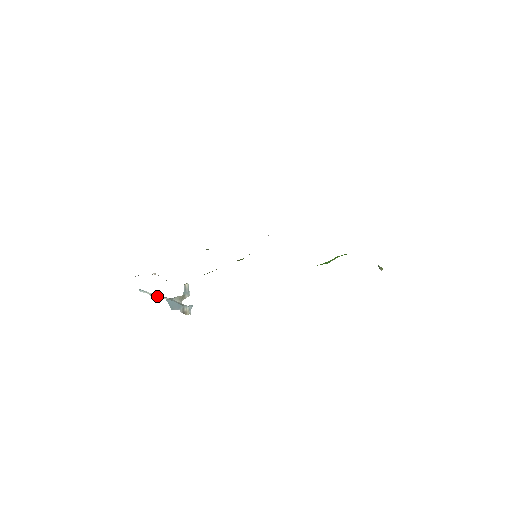
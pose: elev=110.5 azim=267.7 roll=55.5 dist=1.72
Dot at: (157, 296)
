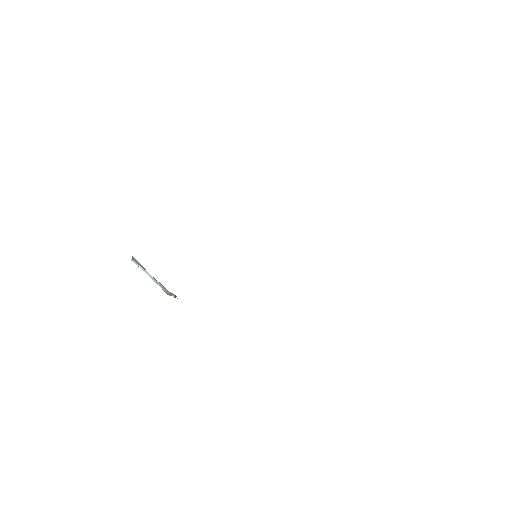
Dot at: occluded
